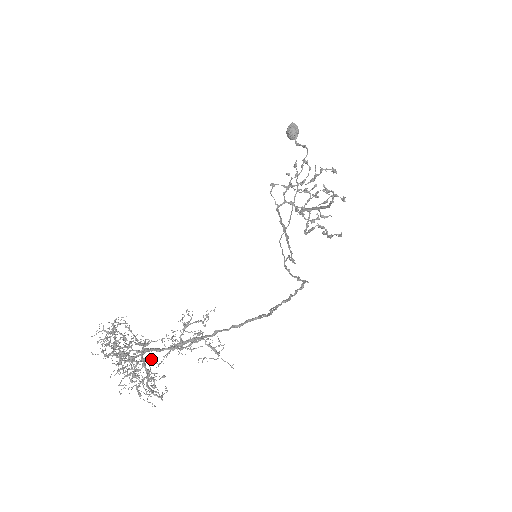
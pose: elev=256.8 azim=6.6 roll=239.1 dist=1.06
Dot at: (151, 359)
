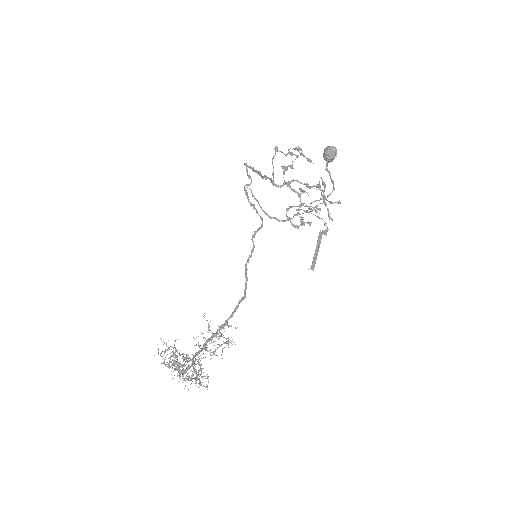
Dot at: occluded
